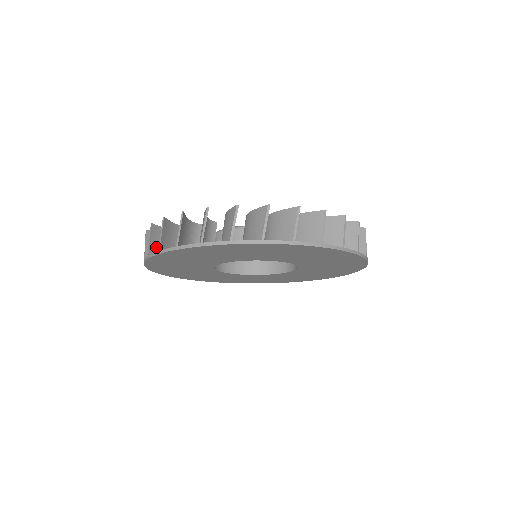
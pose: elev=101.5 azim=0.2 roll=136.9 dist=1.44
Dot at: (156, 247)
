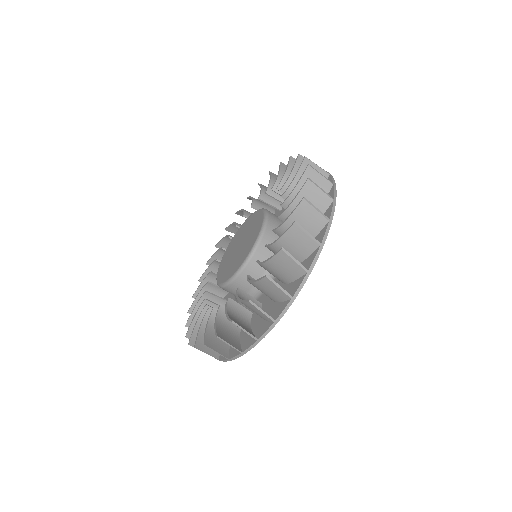
Dot at: occluded
